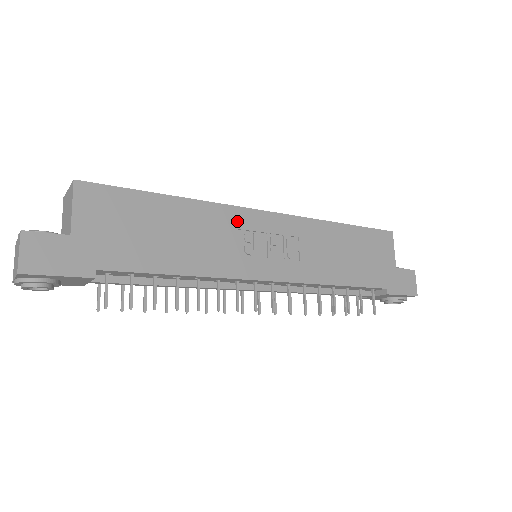
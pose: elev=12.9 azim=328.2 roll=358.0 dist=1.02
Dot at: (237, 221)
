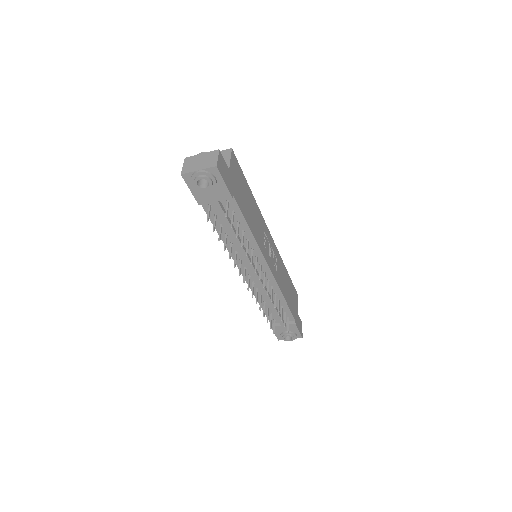
Dot at: (264, 227)
